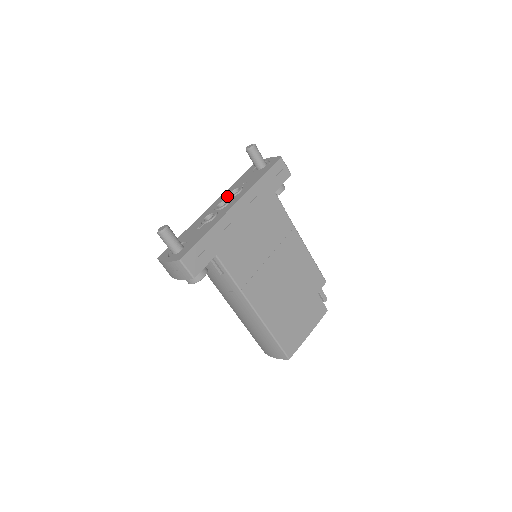
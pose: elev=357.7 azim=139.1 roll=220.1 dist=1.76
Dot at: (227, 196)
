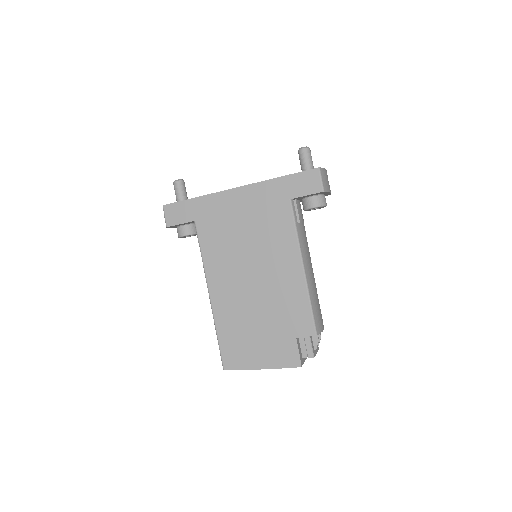
Dot at: occluded
